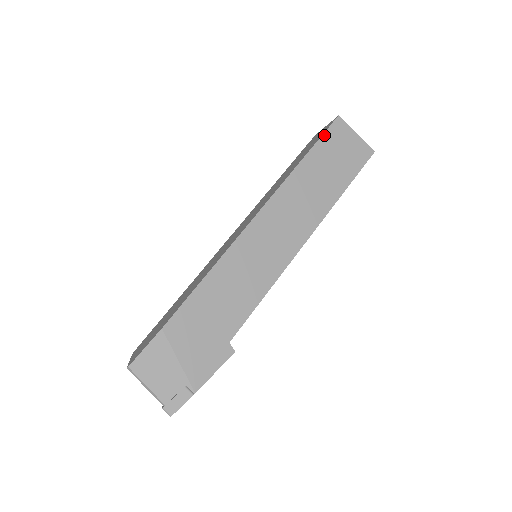
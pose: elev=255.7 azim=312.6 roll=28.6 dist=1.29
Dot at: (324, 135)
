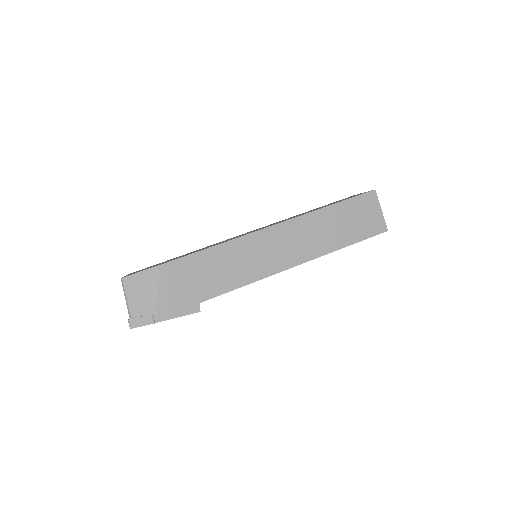
Dot at: (356, 197)
